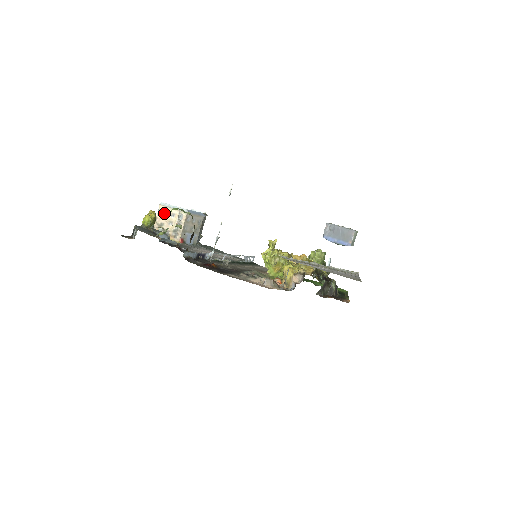
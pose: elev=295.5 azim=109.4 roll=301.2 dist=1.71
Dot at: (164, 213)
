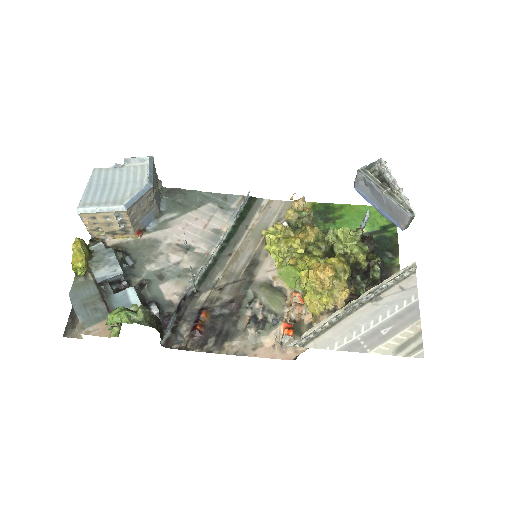
Dot at: (92, 219)
